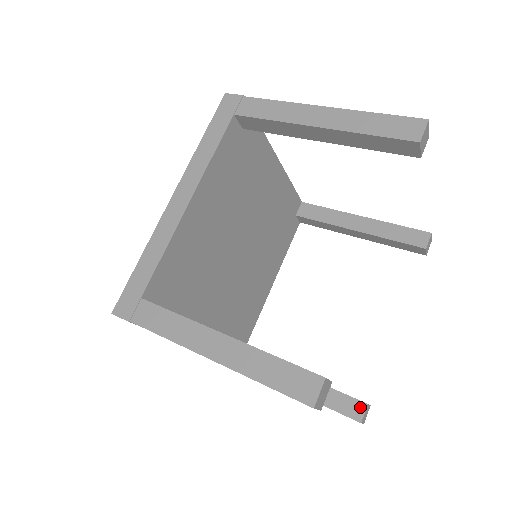
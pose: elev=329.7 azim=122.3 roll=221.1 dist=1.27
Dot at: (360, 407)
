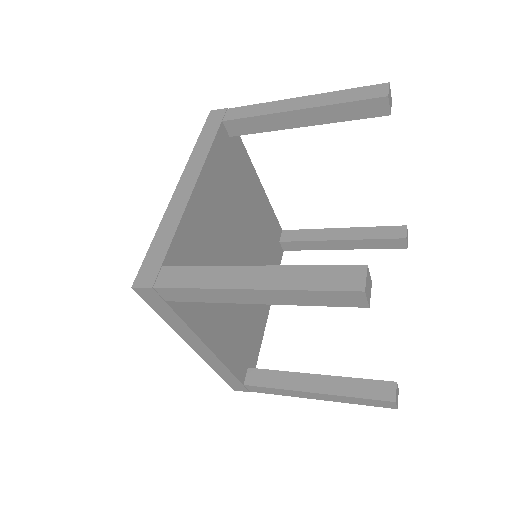
Dot at: (390, 387)
